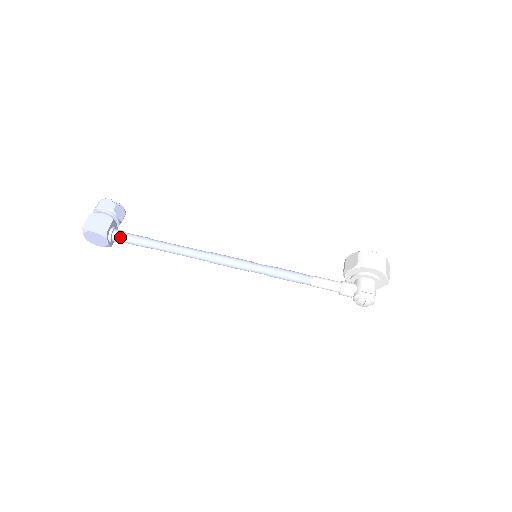
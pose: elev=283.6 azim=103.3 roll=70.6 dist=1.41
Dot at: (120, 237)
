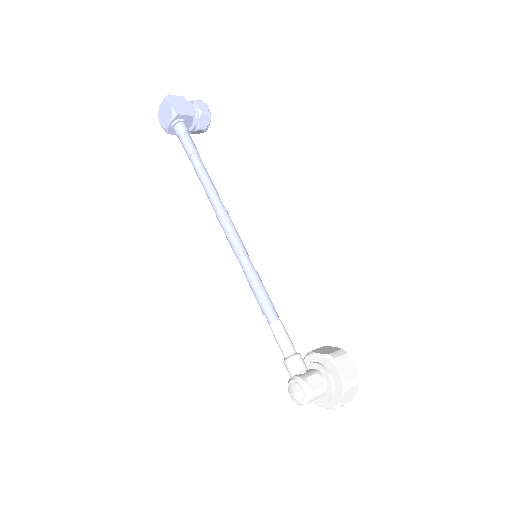
Dot at: (182, 130)
